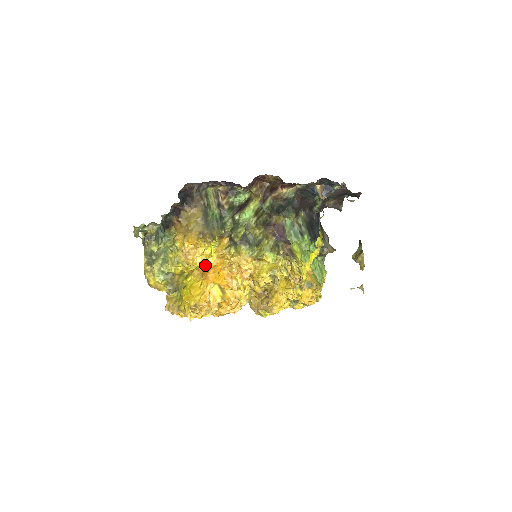
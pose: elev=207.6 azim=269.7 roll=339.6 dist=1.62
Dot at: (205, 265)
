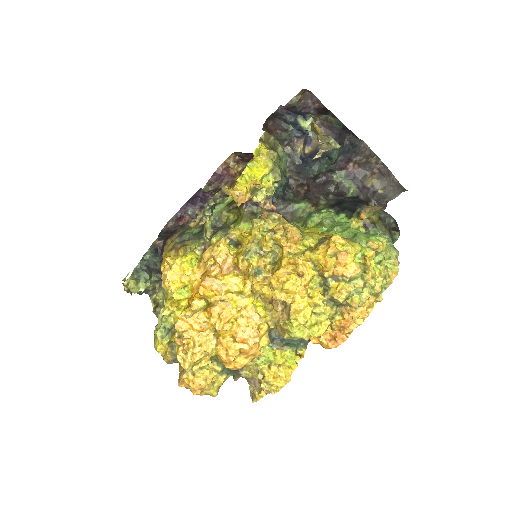
Dot at: (191, 288)
